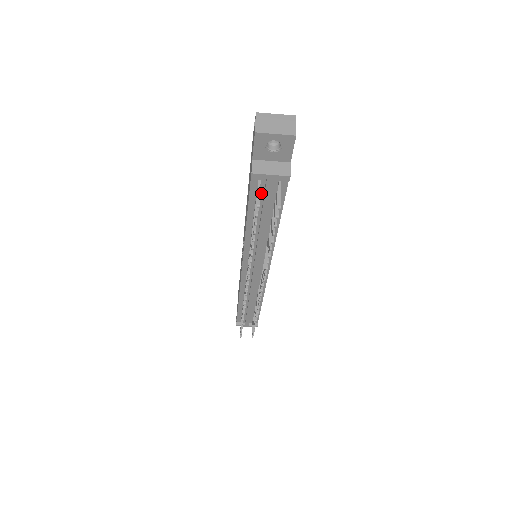
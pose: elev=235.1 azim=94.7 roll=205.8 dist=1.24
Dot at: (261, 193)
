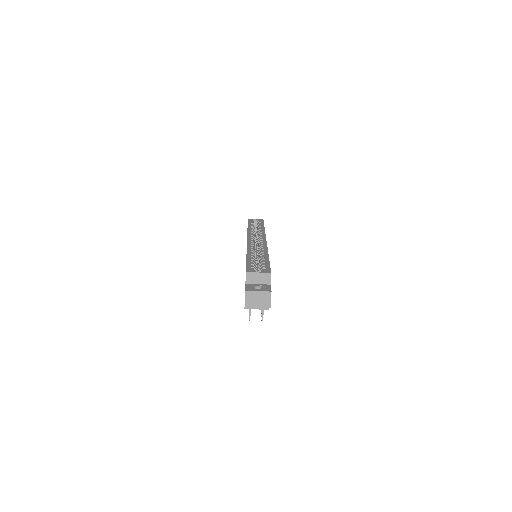
Dot at: occluded
